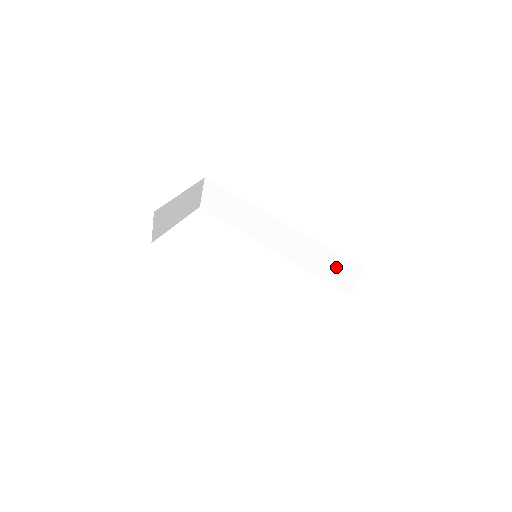
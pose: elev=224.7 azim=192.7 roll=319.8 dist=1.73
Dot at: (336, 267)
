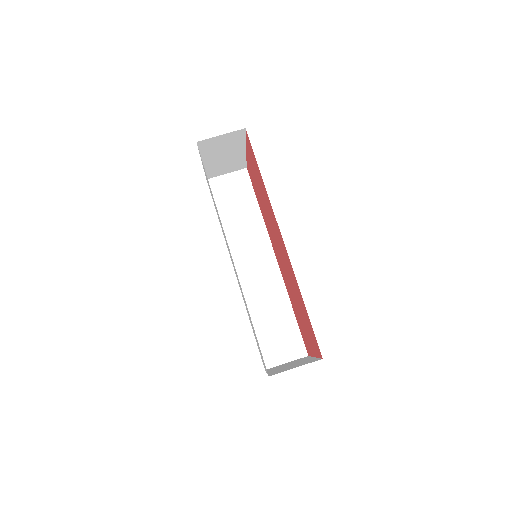
Dot at: (282, 335)
